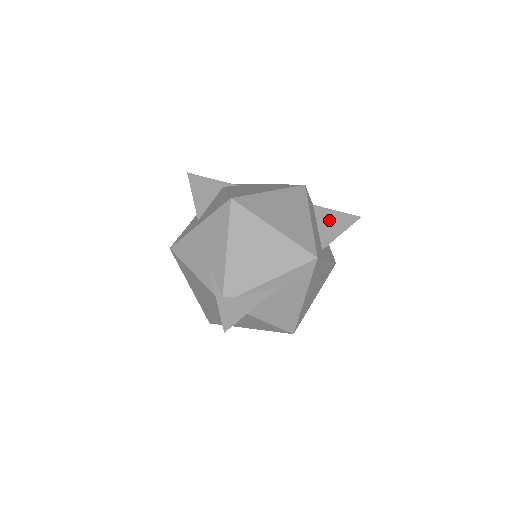
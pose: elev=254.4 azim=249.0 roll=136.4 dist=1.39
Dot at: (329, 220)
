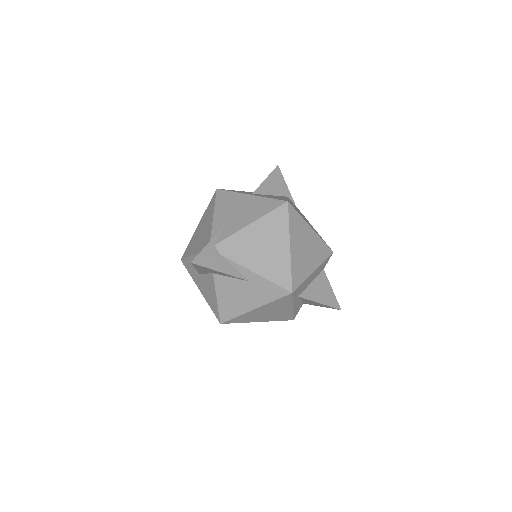
Dot at: (322, 288)
